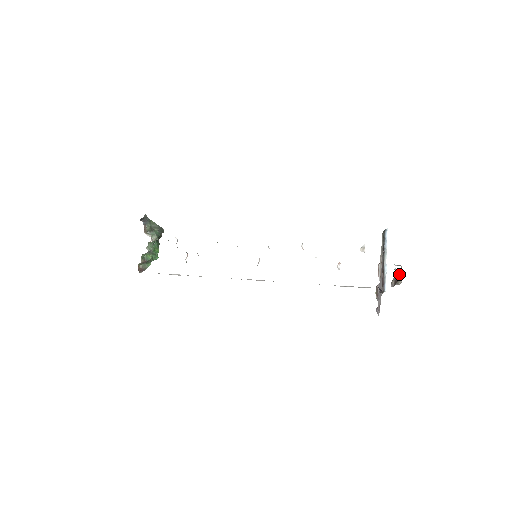
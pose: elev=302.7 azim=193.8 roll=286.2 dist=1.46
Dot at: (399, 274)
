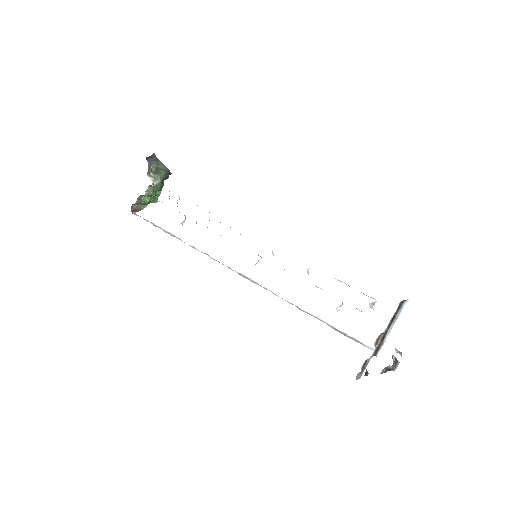
Dot at: (395, 363)
